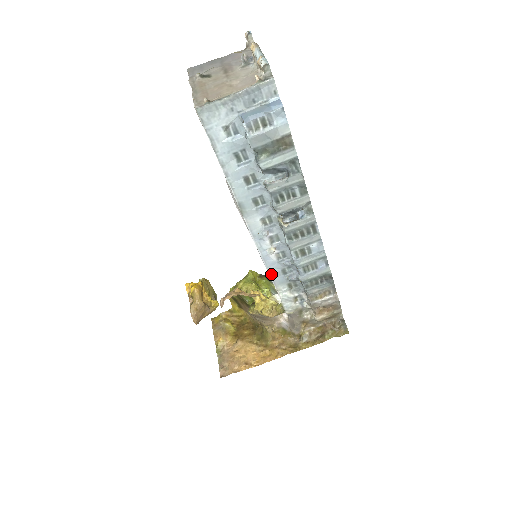
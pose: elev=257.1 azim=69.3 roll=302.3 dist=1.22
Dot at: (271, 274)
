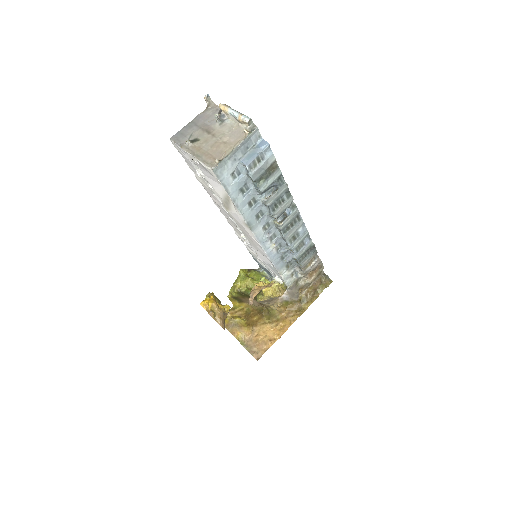
Dot at: (274, 264)
